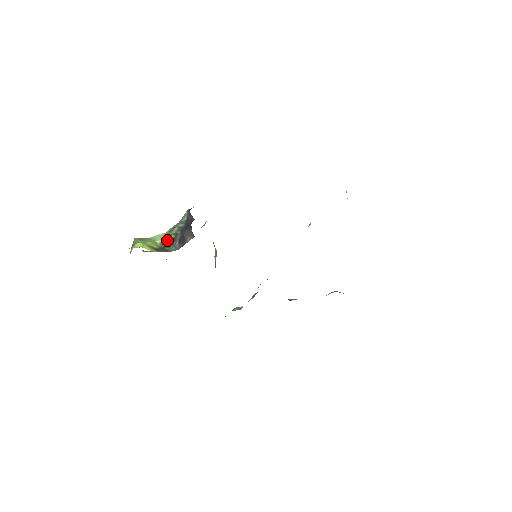
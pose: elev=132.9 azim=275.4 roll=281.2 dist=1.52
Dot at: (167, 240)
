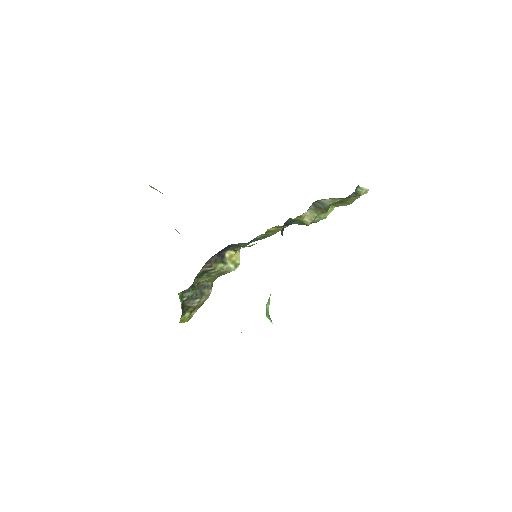
Dot at: occluded
